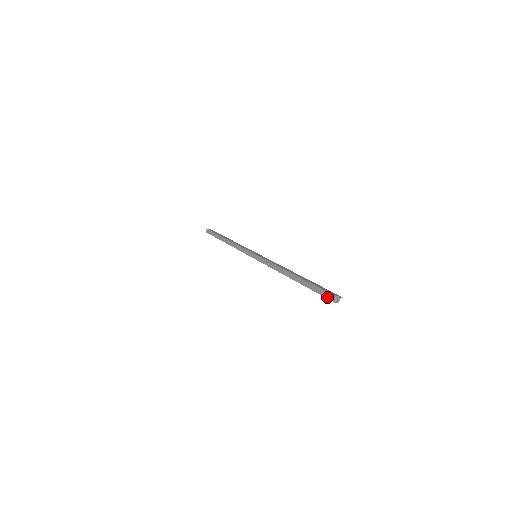
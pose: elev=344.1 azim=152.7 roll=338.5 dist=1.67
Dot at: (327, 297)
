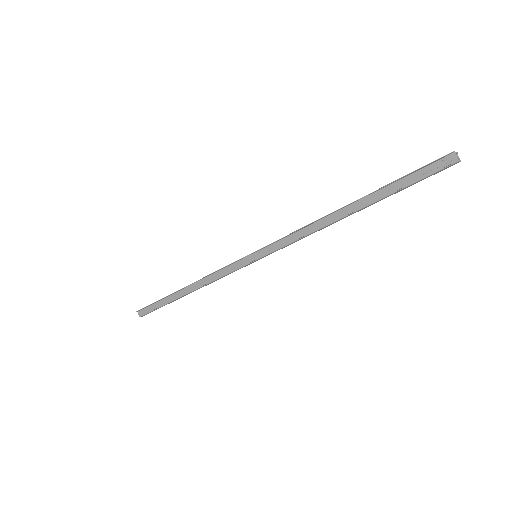
Dot at: (440, 168)
